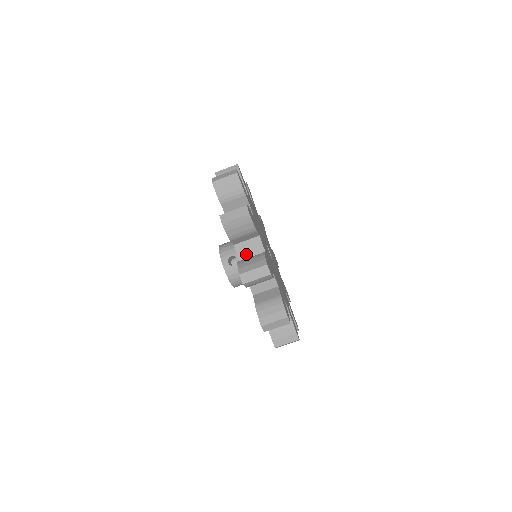
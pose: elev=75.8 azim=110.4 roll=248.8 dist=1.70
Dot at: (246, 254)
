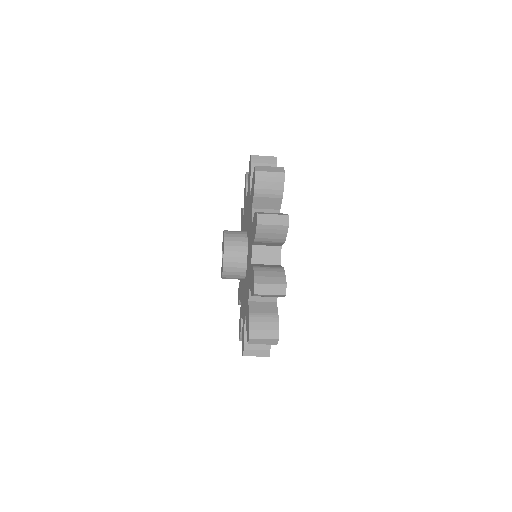
Dot at: occluded
